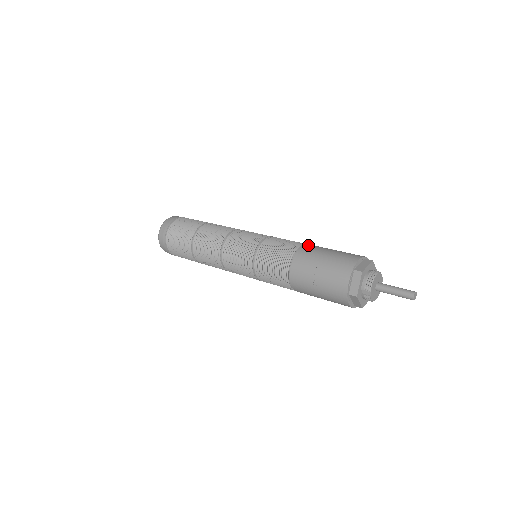
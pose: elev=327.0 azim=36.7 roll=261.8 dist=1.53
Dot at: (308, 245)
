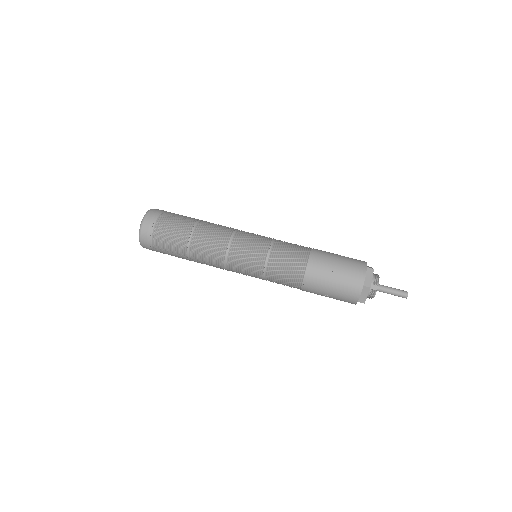
Dot at: occluded
